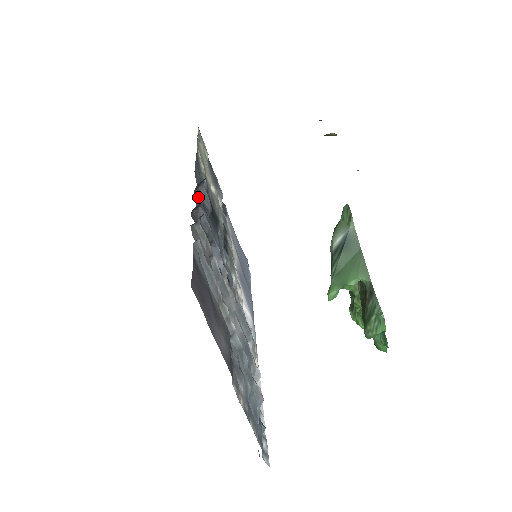
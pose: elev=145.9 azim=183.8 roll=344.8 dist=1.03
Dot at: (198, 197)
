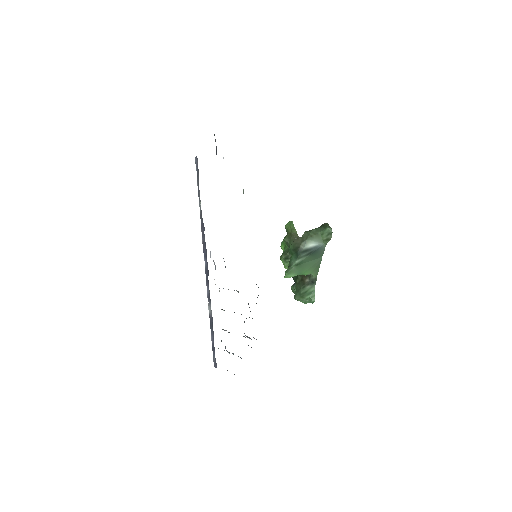
Dot at: occluded
